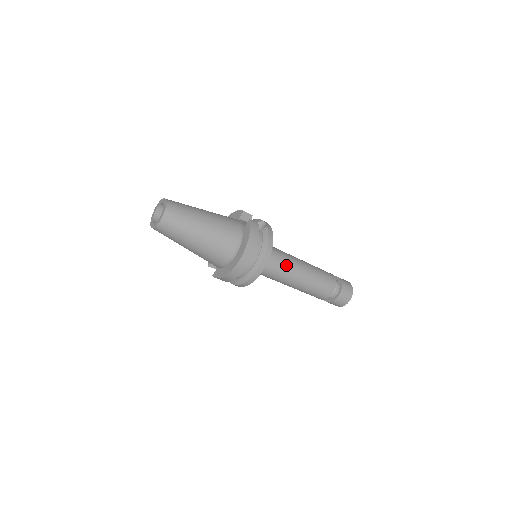
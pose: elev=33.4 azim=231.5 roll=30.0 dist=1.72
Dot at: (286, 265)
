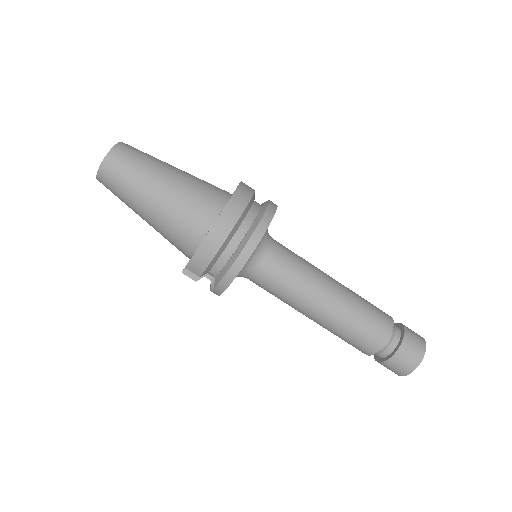
Dot at: (304, 264)
